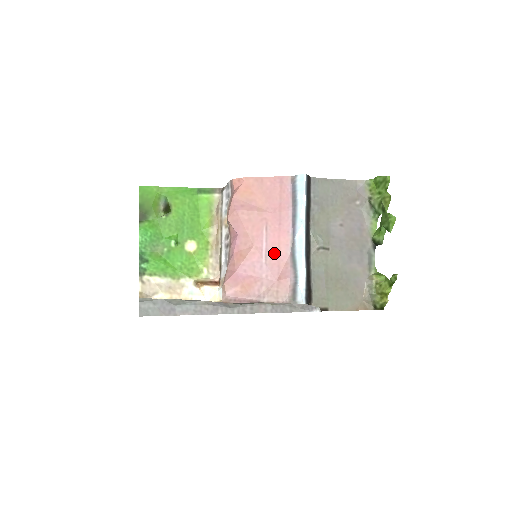
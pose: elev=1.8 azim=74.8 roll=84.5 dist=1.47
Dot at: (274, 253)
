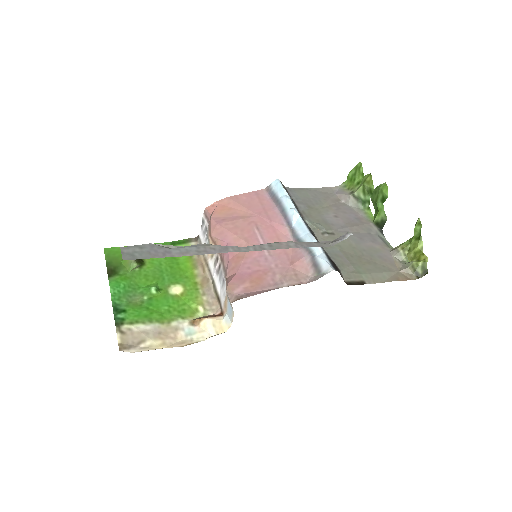
Dot at: occluded
